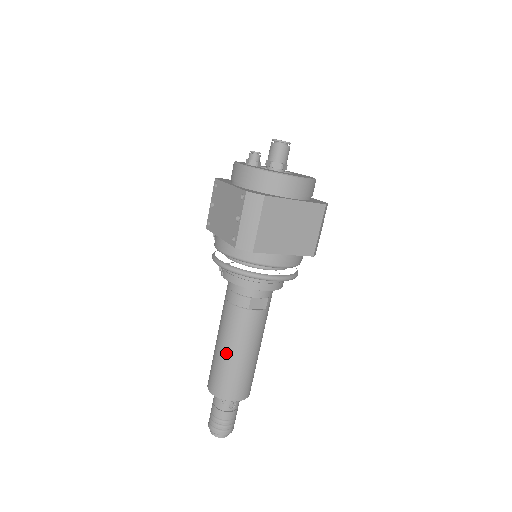
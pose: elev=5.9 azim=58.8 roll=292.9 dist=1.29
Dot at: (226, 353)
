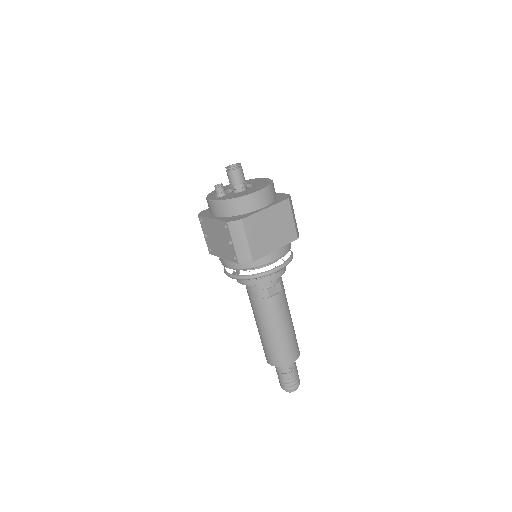
Dot at: (269, 334)
